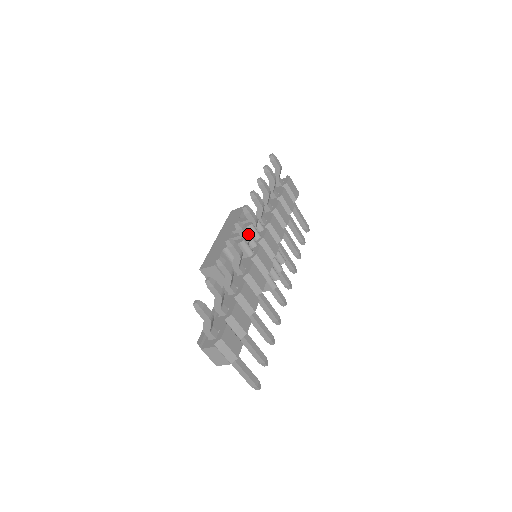
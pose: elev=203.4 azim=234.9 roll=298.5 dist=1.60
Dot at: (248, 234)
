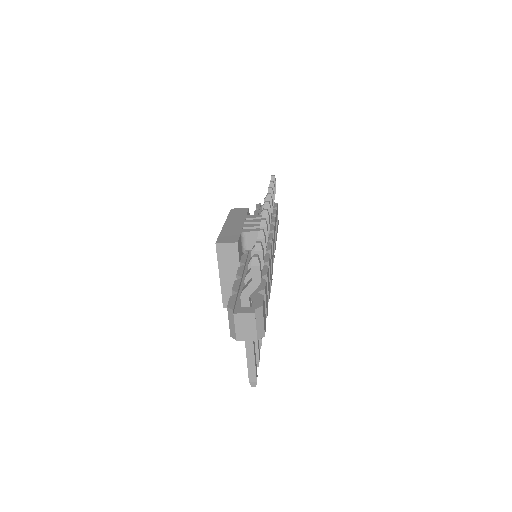
Dot at: occluded
